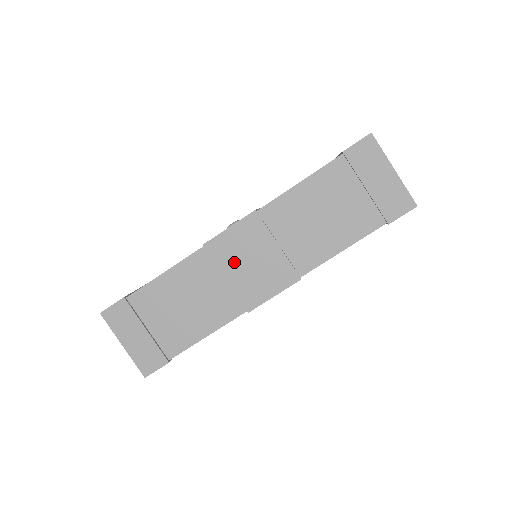
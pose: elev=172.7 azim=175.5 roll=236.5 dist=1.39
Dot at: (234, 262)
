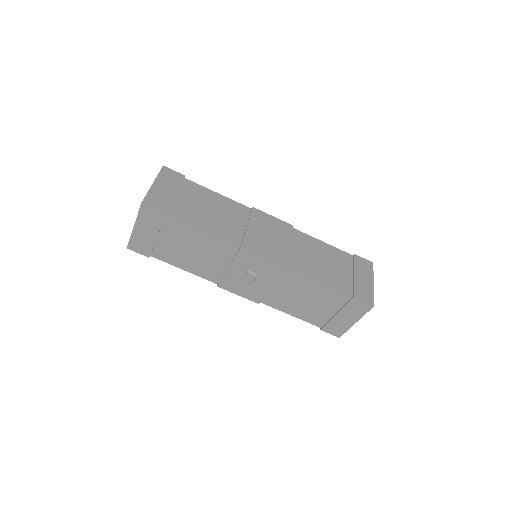
Dot at: (260, 226)
